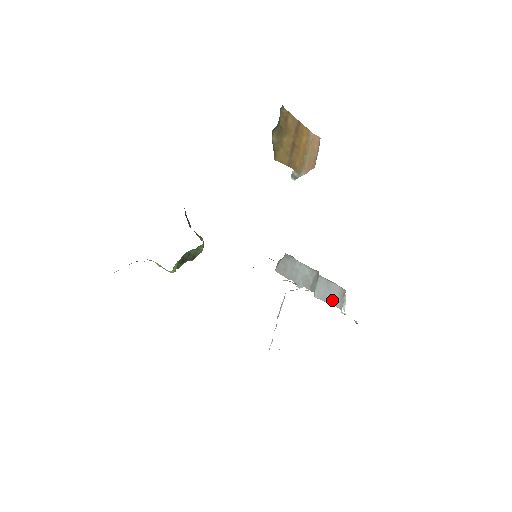
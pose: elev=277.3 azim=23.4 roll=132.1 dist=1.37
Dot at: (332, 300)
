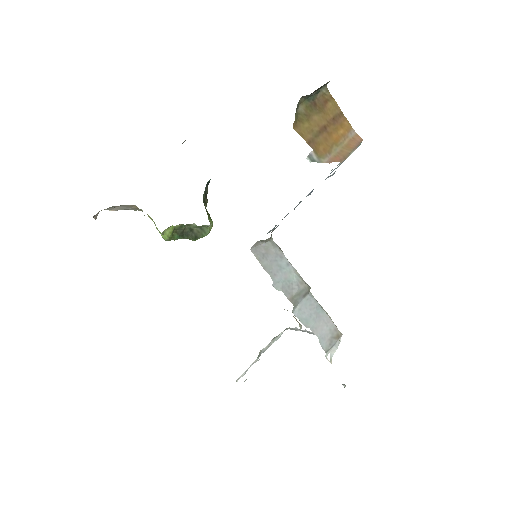
Dot at: (317, 332)
